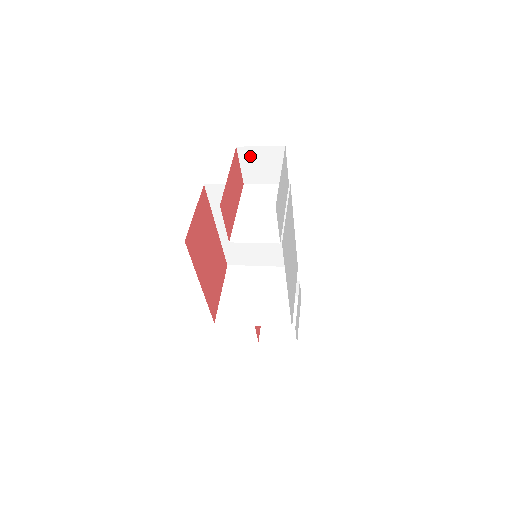
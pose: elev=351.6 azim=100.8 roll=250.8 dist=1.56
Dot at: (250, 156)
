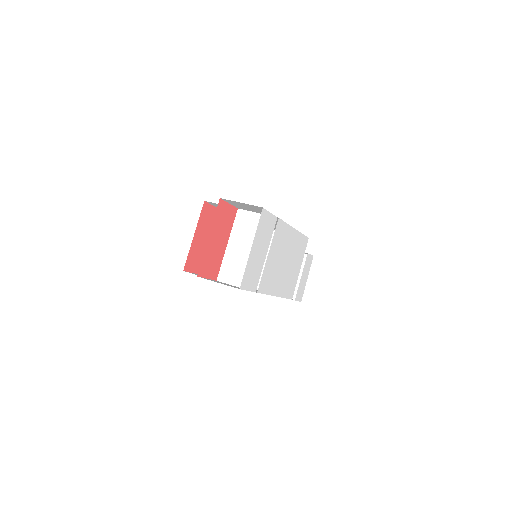
Dot at: (235, 203)
